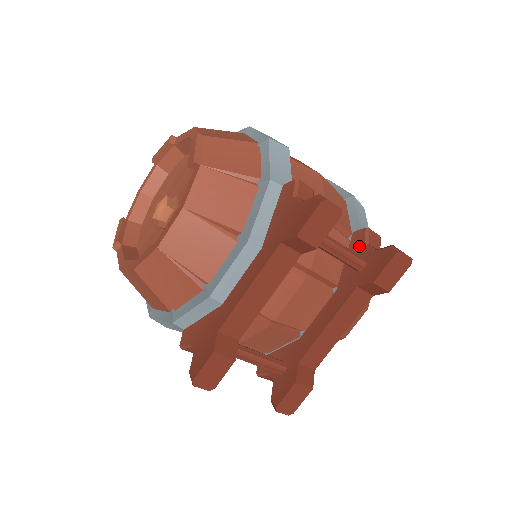
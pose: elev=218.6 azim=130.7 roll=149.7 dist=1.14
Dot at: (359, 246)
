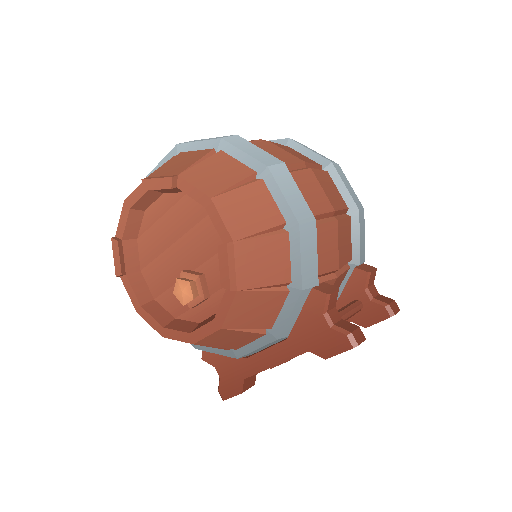
Dot at: (359, 287)
